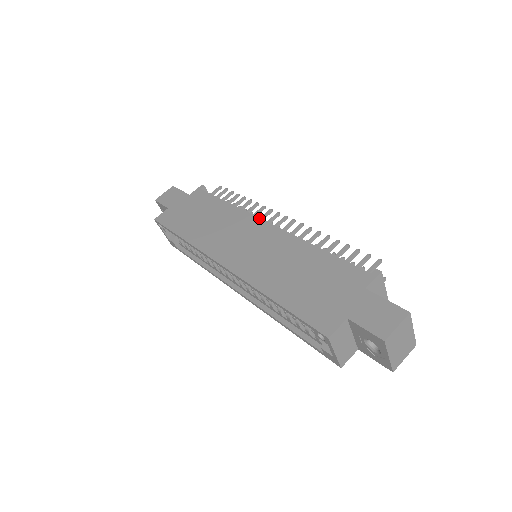
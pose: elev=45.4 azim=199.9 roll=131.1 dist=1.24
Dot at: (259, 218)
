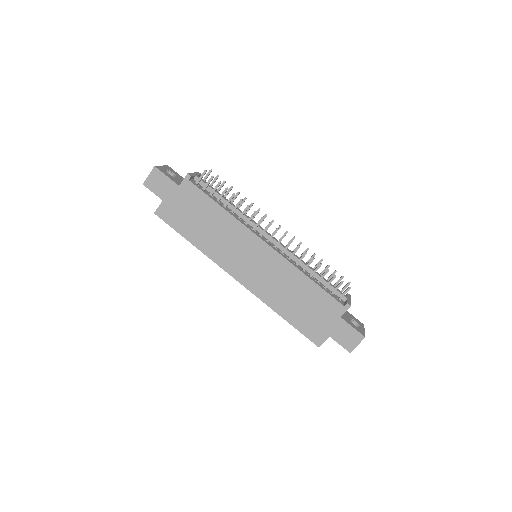
Dot at: (257, 236)
